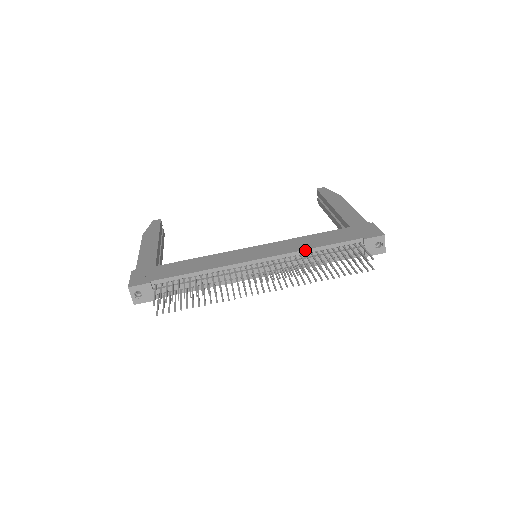
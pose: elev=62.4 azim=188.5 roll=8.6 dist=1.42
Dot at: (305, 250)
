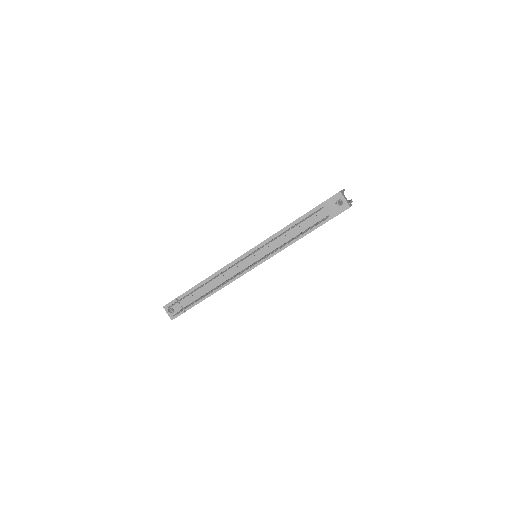
Dot at: (278, 232)
